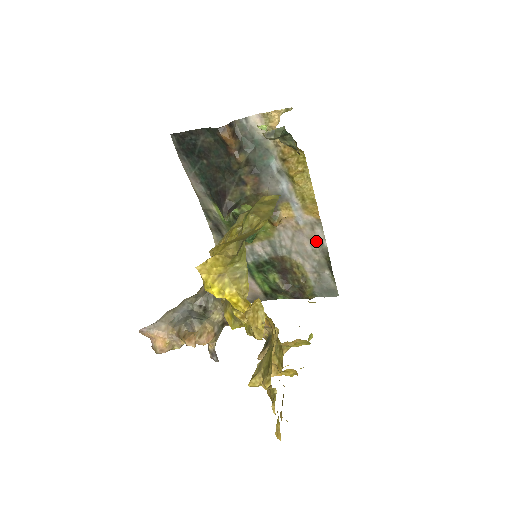
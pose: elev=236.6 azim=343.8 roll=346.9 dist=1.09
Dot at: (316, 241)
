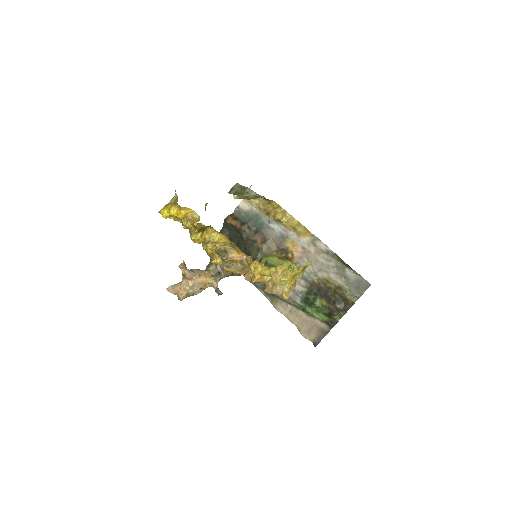
Dot at: (323, 252)
